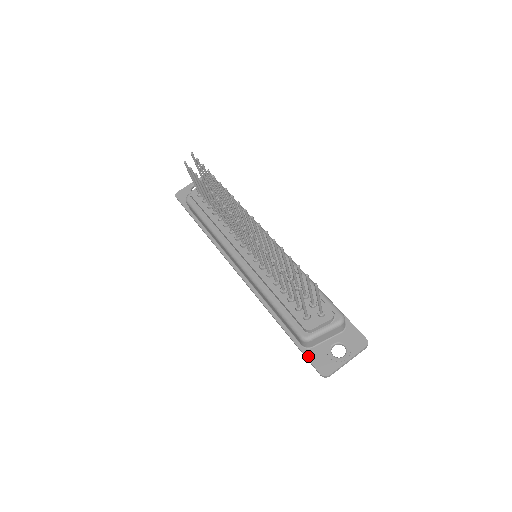
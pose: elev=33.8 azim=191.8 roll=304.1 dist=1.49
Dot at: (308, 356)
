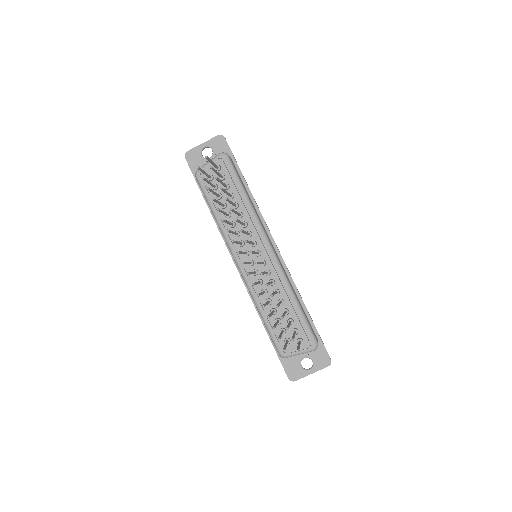
Dot at: (282, 362)
